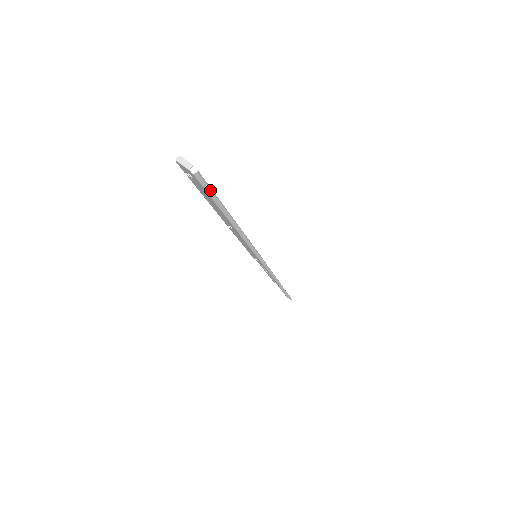
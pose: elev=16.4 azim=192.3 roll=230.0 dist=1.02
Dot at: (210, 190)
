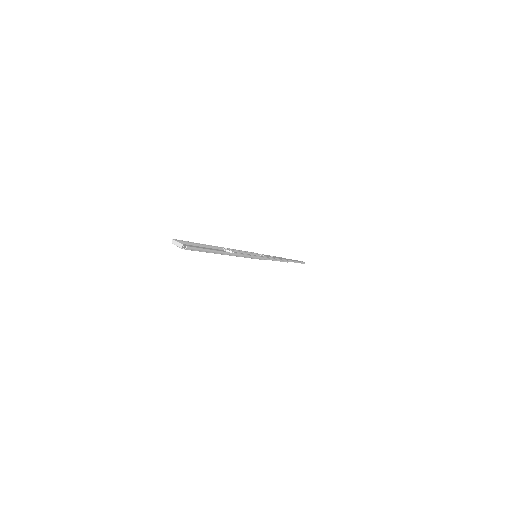
Dot at: (200, 250)
